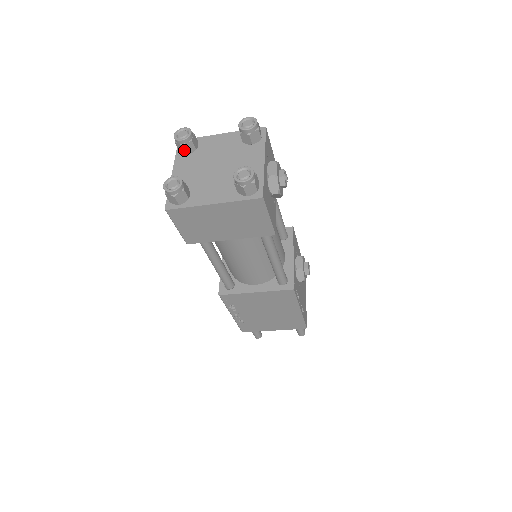
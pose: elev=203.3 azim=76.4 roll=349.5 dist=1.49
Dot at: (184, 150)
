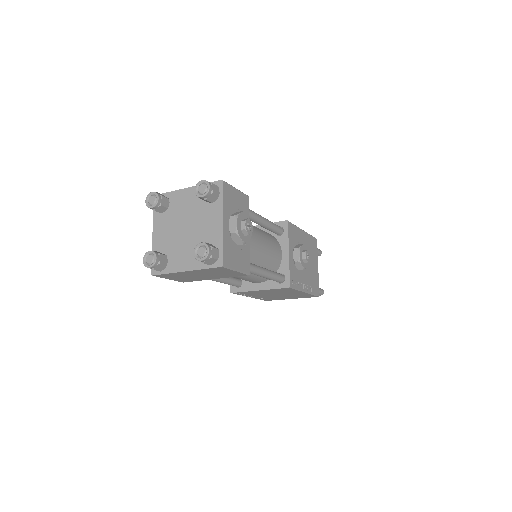
Dot at: occluded
